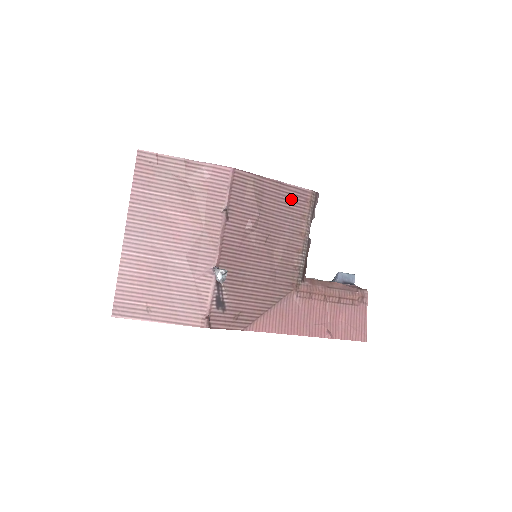
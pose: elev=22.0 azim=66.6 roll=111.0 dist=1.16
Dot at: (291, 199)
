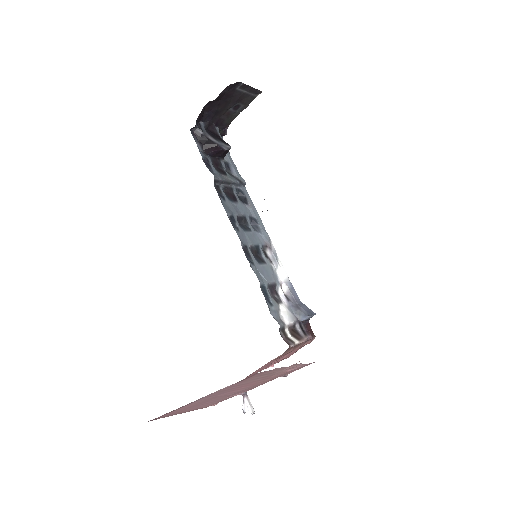
Dot at: occluded
